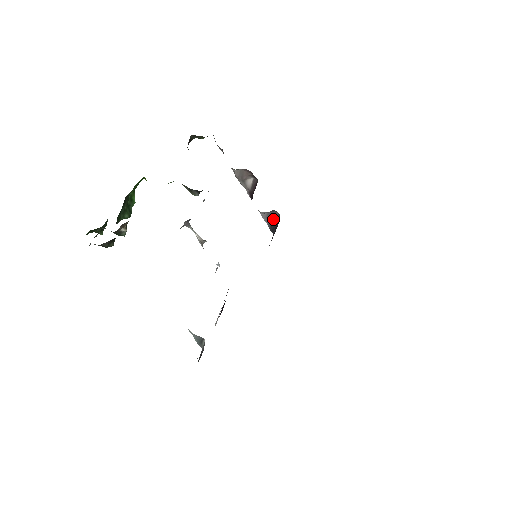
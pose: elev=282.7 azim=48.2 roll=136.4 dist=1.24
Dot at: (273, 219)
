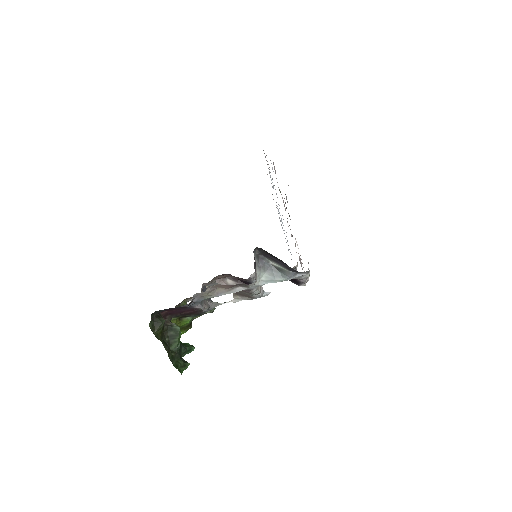
Dot at: occluded
